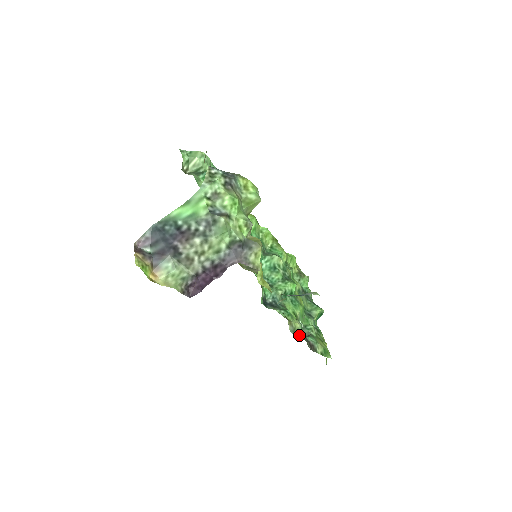
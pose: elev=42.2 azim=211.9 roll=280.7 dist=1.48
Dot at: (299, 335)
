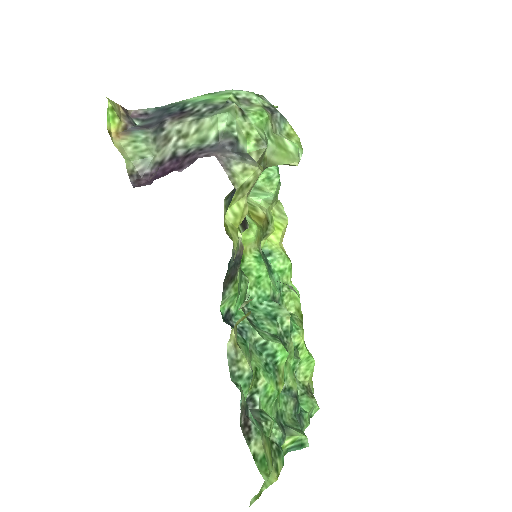
Dot at: (238, 380)
